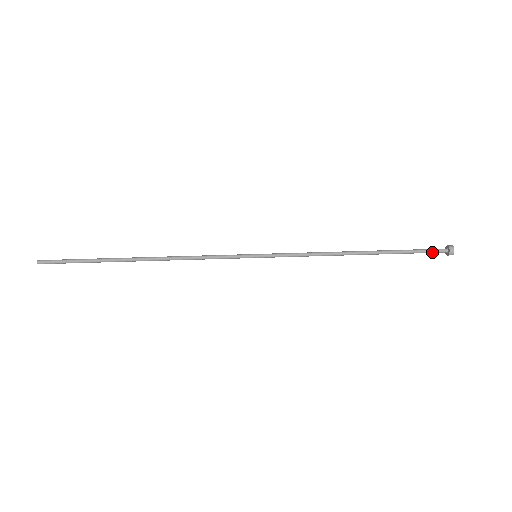
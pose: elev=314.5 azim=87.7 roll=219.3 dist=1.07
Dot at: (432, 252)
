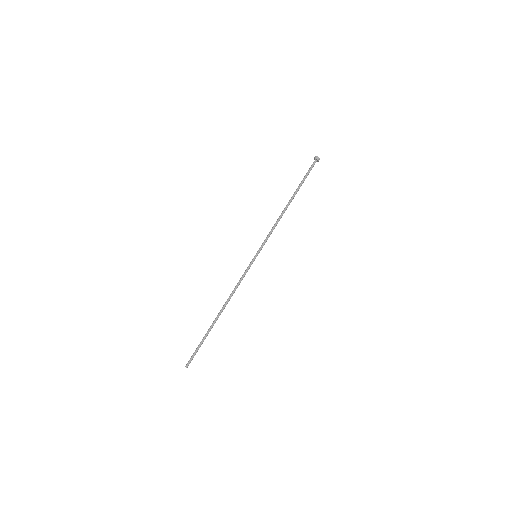
Dot at: occluded
